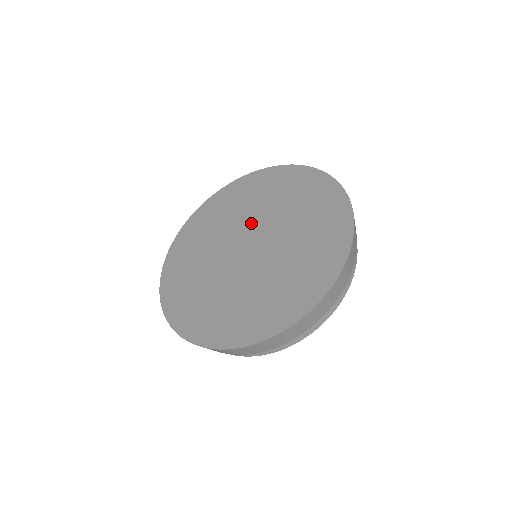
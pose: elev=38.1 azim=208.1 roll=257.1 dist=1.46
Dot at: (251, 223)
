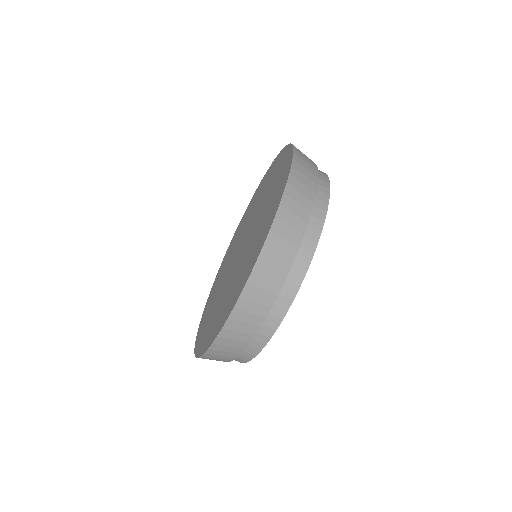
Dot at: (234, 253)
